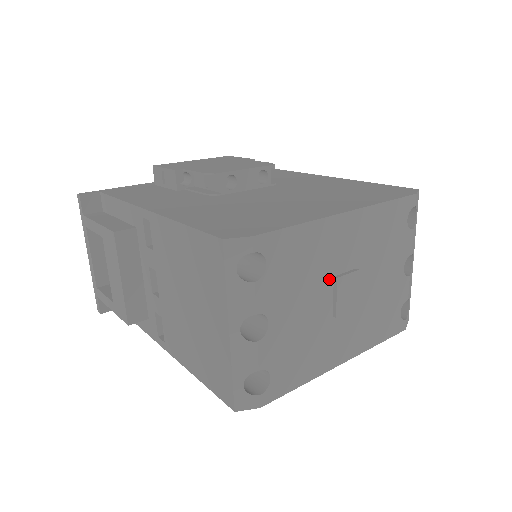
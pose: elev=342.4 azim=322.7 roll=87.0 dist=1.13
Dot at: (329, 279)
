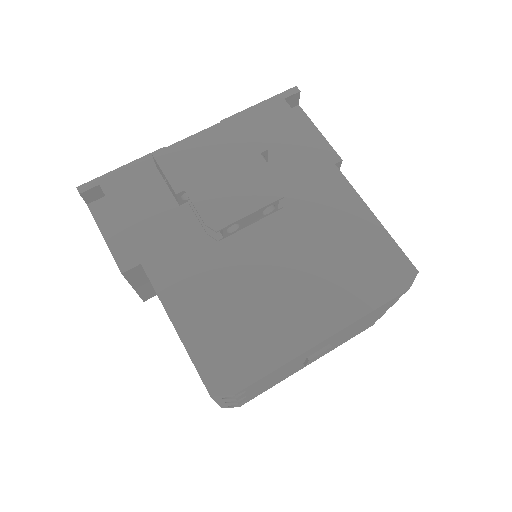
Dot at: (302, 360)
